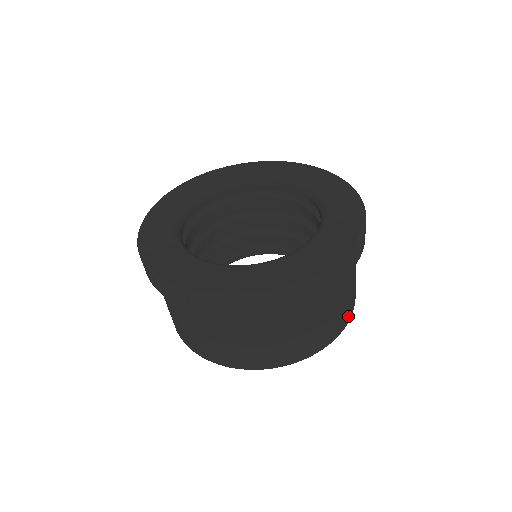
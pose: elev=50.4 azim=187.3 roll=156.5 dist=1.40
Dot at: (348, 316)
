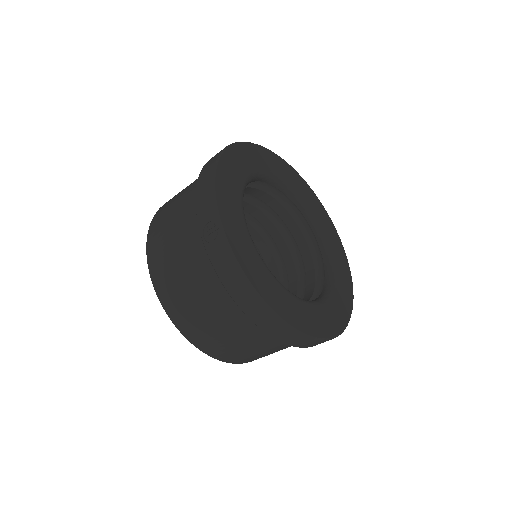
Dot at: (246, 361)
